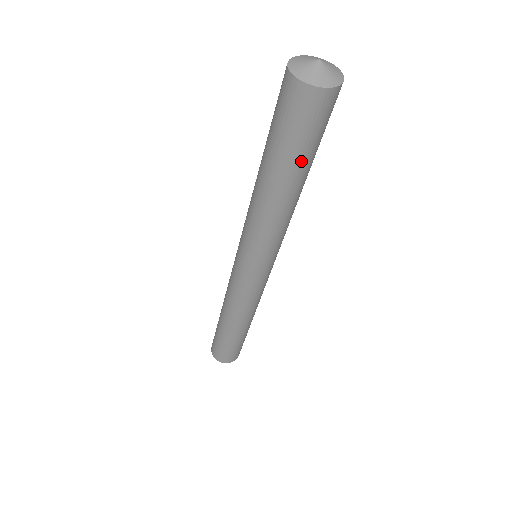
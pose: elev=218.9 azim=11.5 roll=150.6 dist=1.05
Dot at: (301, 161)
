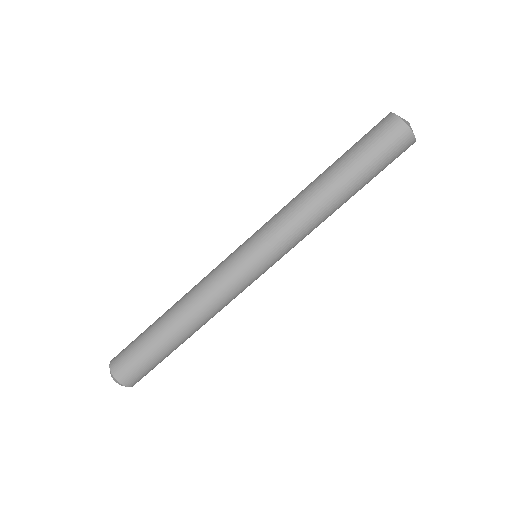
Dot at: (368, 180)
